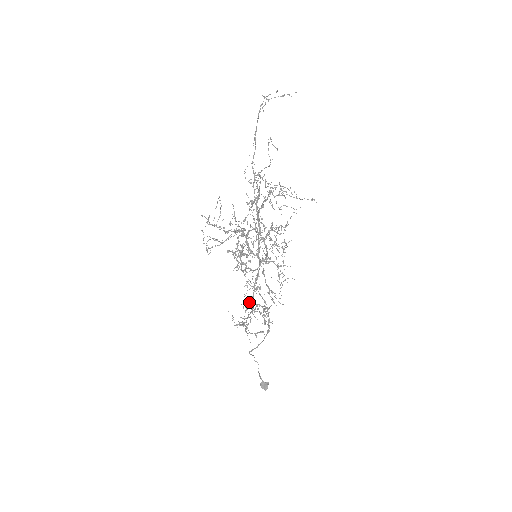
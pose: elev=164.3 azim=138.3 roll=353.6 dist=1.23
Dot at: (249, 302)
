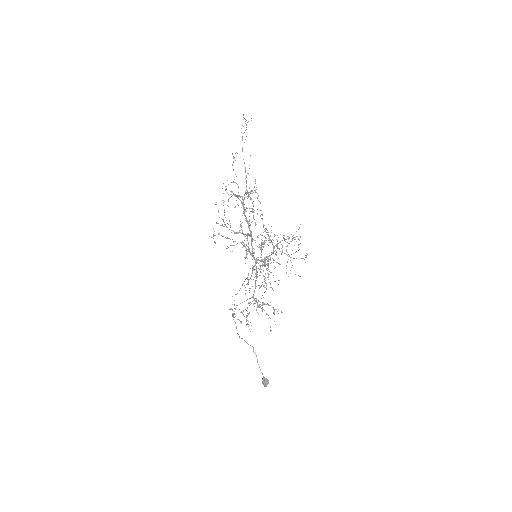
Dot at: occluded
